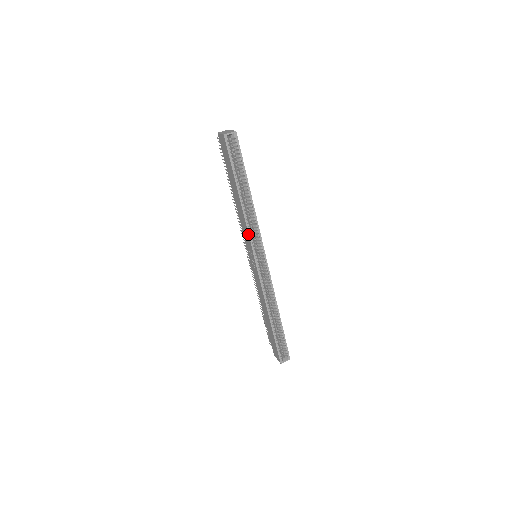
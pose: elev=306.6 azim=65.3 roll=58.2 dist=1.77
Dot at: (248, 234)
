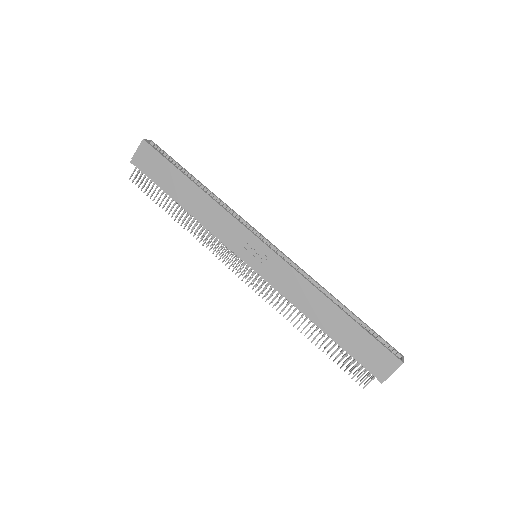
Dot at: (233, 217)
